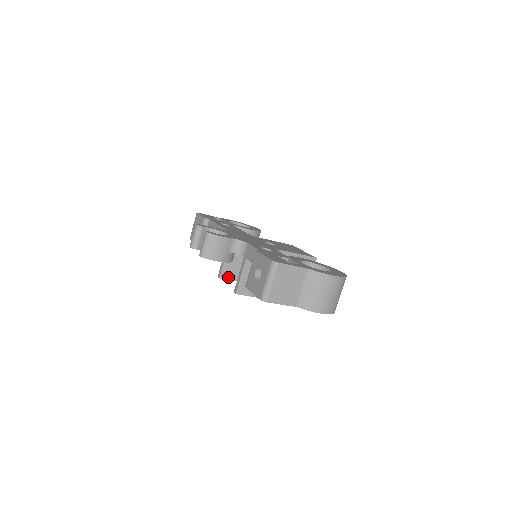
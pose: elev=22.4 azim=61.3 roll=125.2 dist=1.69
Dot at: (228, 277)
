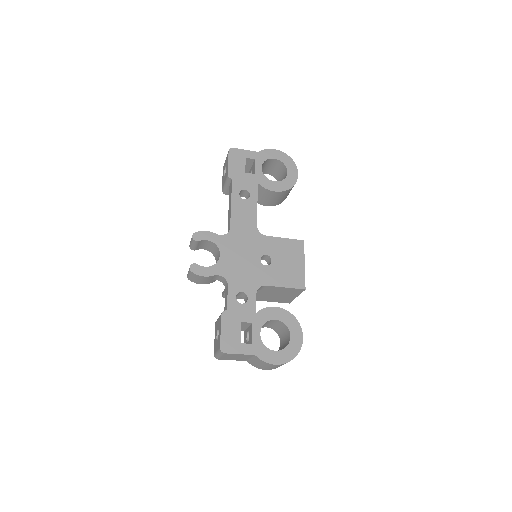
Dot at: occluded
